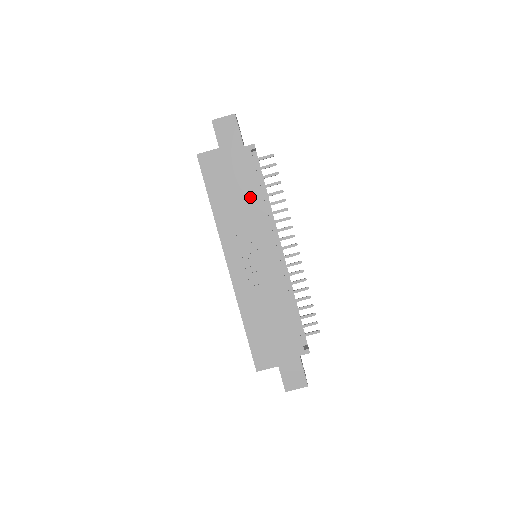
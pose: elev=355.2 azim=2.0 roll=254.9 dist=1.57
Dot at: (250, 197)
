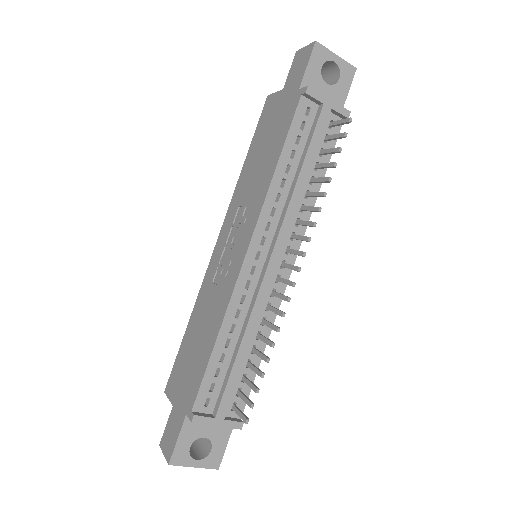
Dot at: (269, 162)
